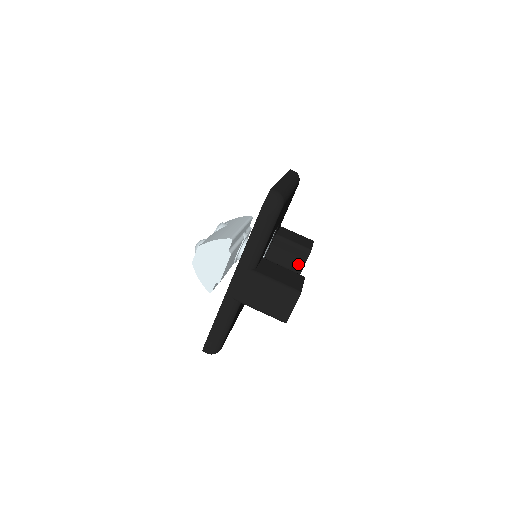
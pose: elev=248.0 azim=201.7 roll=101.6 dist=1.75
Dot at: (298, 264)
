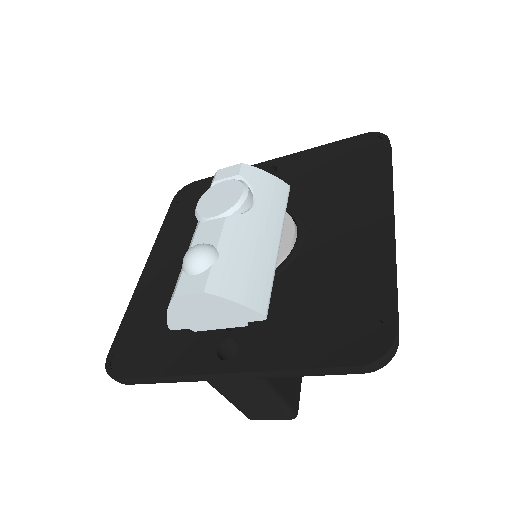
Dot at: occluded
